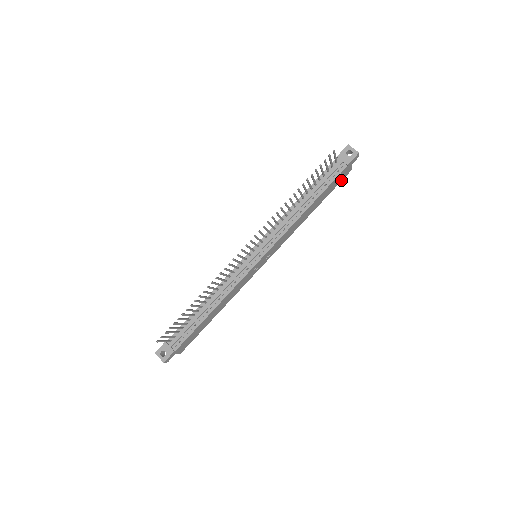
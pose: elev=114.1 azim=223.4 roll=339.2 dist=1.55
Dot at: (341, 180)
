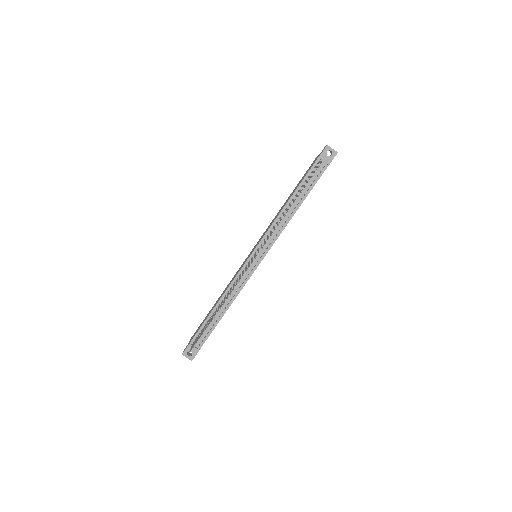
Dot at: occluded
